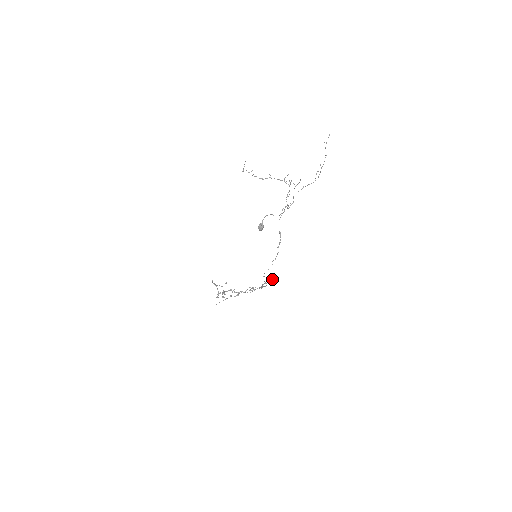
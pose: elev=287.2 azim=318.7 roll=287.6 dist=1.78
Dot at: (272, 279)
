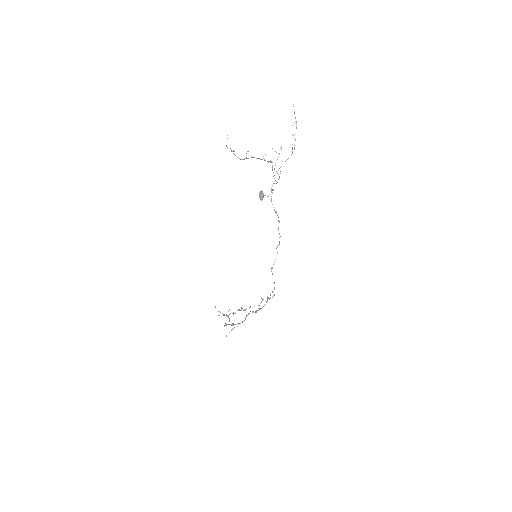
Dot at: (273, 295)
